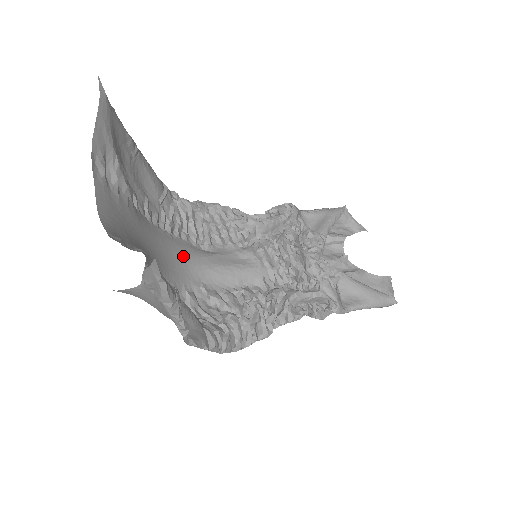
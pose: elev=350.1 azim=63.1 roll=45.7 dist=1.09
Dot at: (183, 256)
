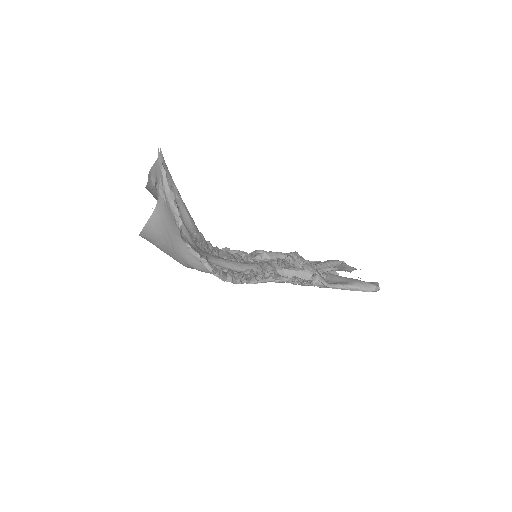
Dot at: (202, 251)
